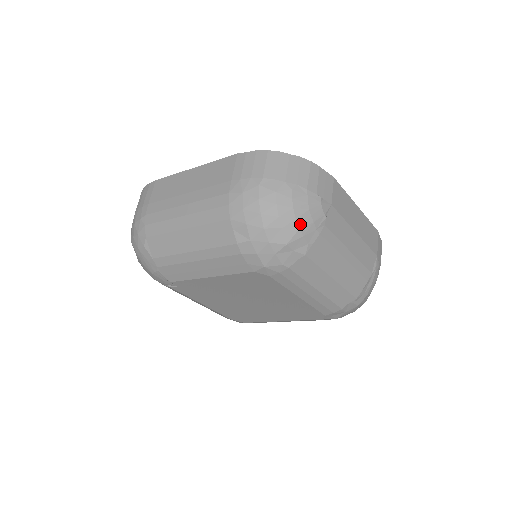
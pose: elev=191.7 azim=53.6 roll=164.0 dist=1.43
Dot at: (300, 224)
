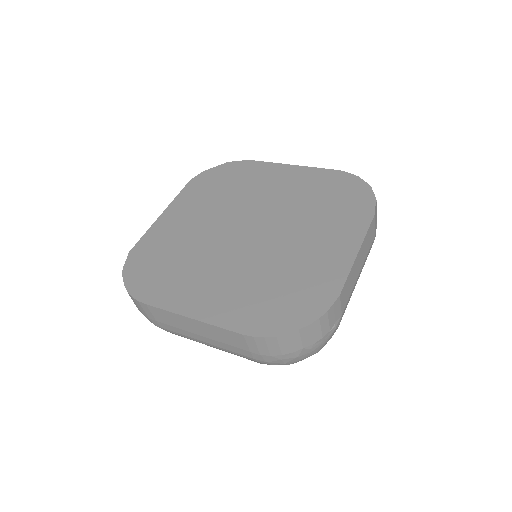
Dot at: occluded
